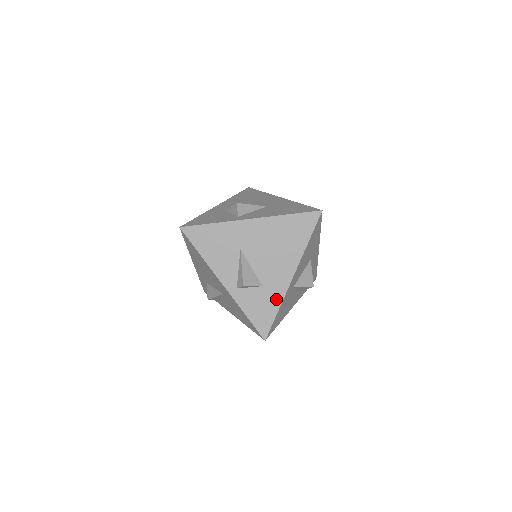
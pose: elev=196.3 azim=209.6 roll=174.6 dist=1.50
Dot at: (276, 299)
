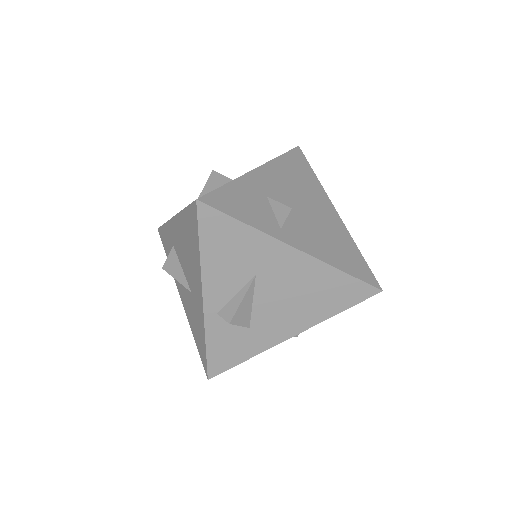
Dot at: (254, 348)
